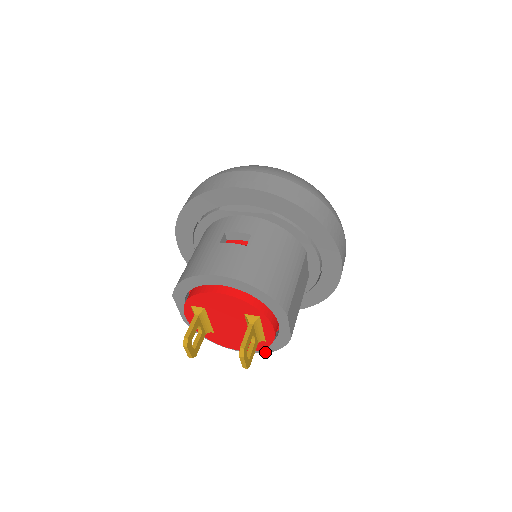
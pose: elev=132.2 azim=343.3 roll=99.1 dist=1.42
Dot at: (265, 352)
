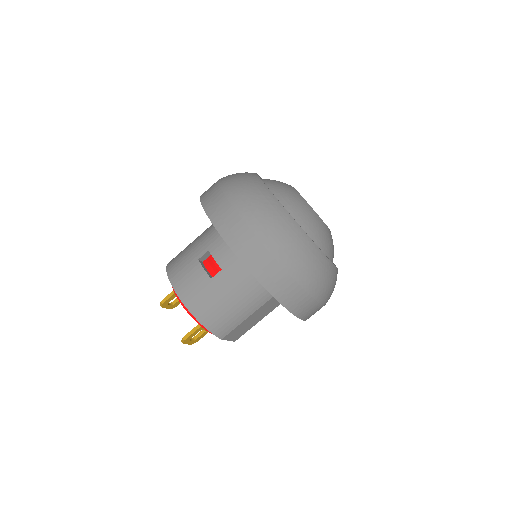
Dot at: occluded
